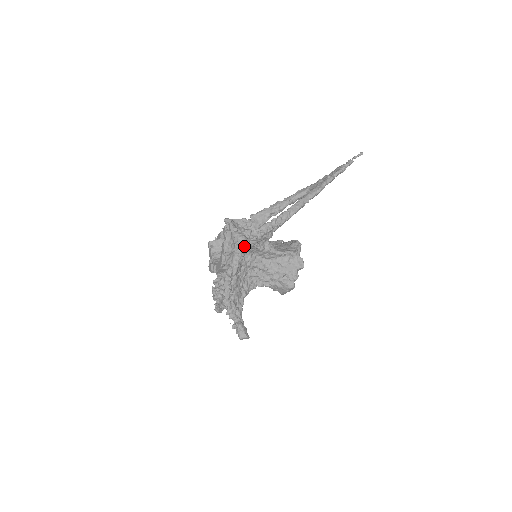
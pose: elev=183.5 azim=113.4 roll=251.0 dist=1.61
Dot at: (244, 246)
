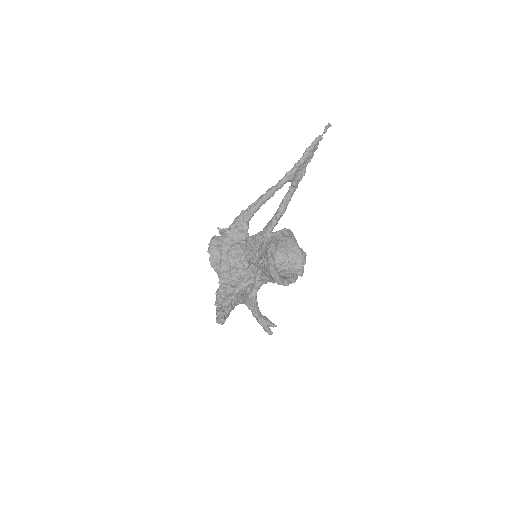
Dot at: (223, 242)
